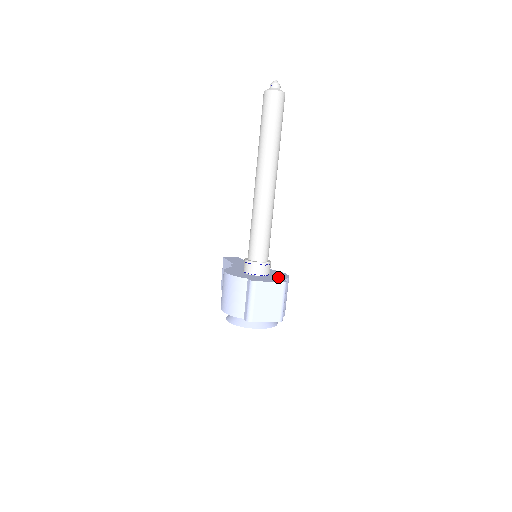
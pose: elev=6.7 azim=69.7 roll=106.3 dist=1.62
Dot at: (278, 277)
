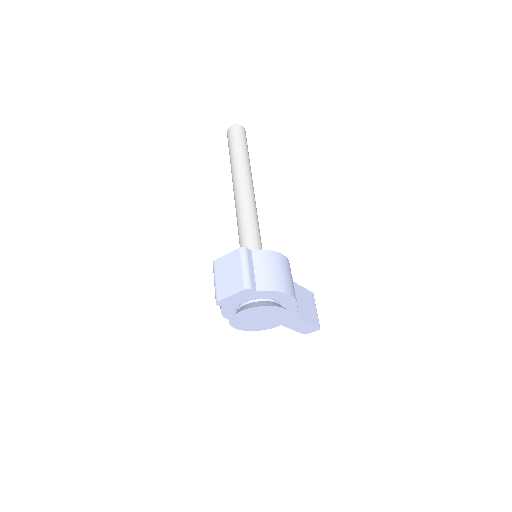
Dot at: occluded
